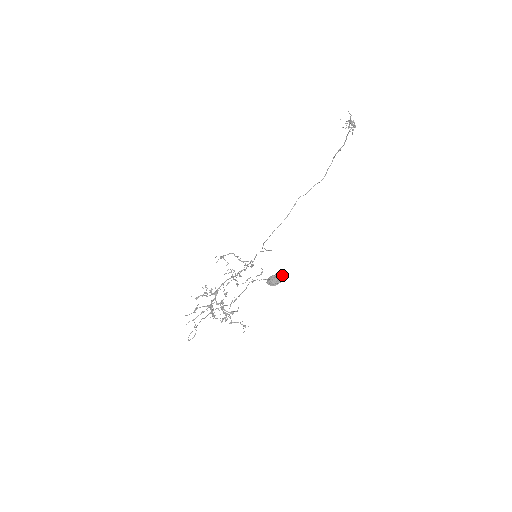
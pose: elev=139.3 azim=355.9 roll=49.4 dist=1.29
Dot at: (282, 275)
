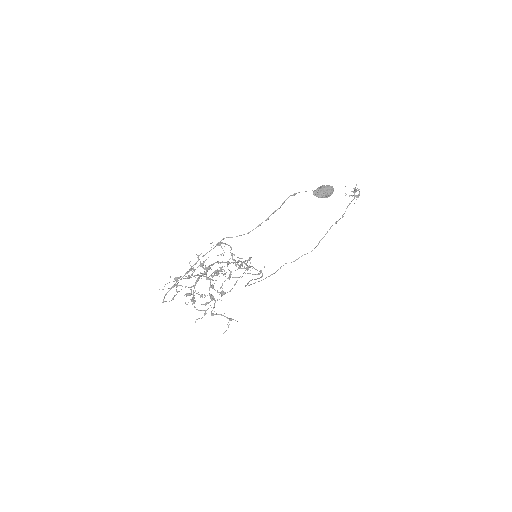
Dot at: occluded
